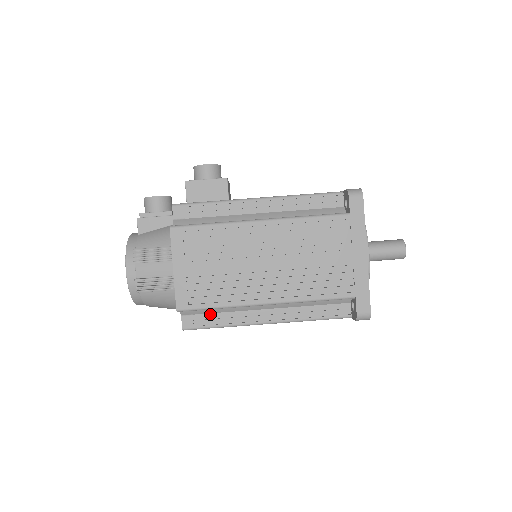
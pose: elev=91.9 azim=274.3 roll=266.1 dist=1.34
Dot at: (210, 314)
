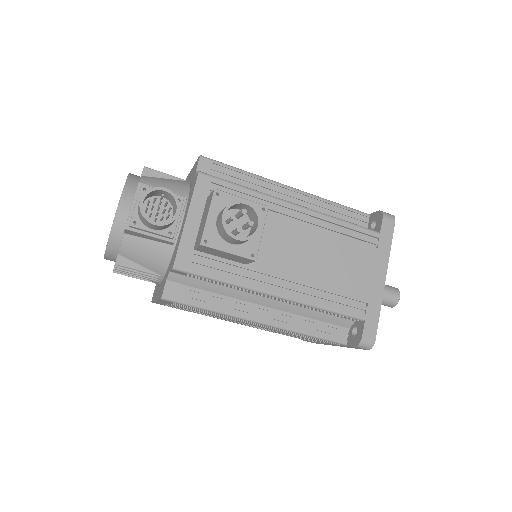
Dot at: occluded
